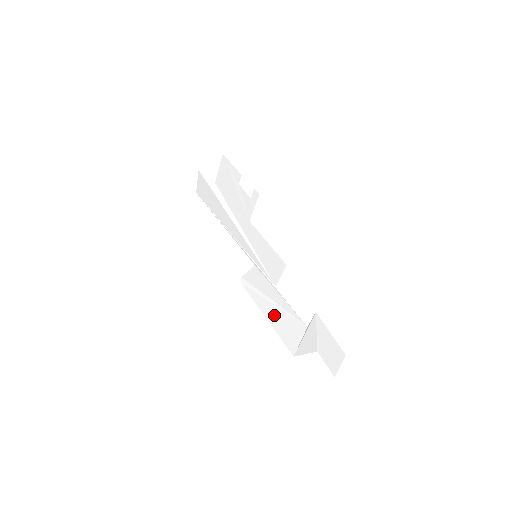
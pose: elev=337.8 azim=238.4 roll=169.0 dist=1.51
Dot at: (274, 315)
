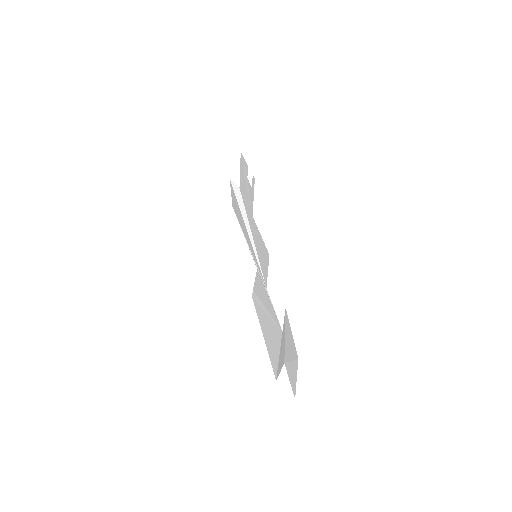
Dot at: (266, 327)
